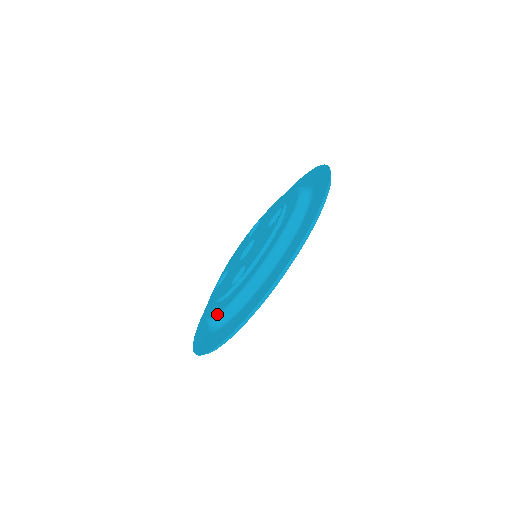
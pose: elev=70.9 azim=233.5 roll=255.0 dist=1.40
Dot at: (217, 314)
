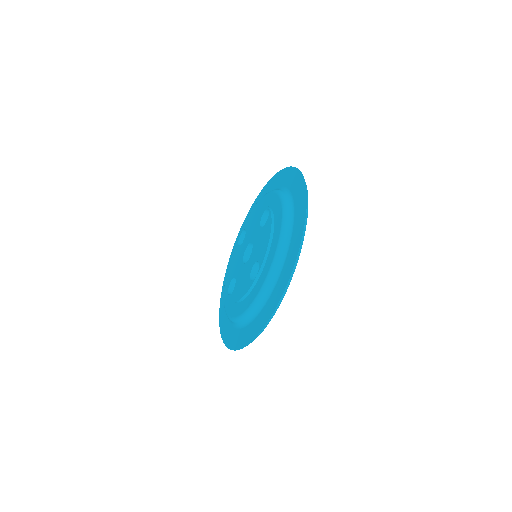
Dot at: (224, 291)
